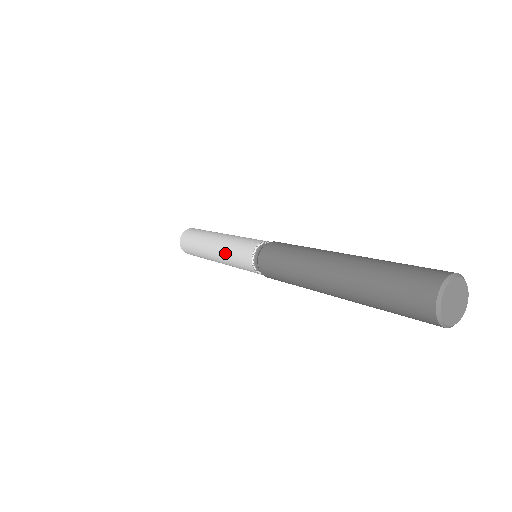
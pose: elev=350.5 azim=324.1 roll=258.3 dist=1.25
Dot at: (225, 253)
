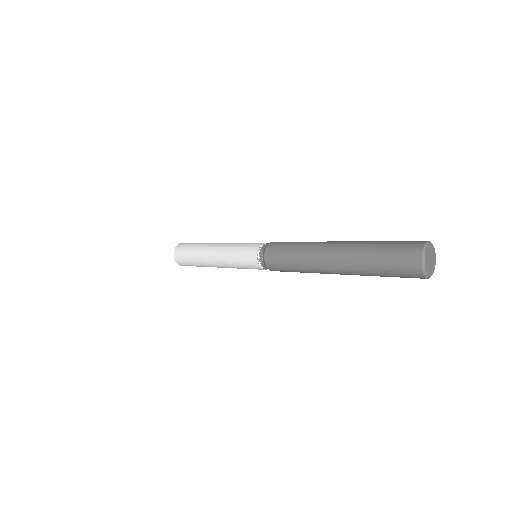
Dot at: (231, 246)
